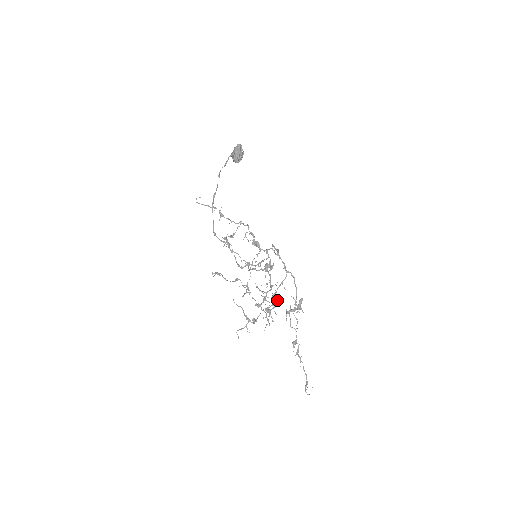
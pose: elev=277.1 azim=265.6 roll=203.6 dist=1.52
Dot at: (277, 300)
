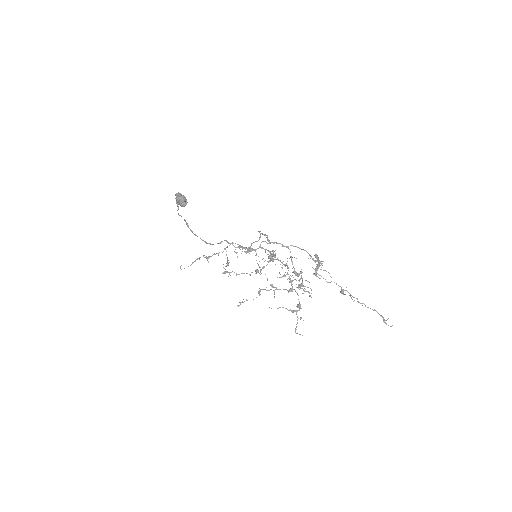
Dot at: (300, 273)
